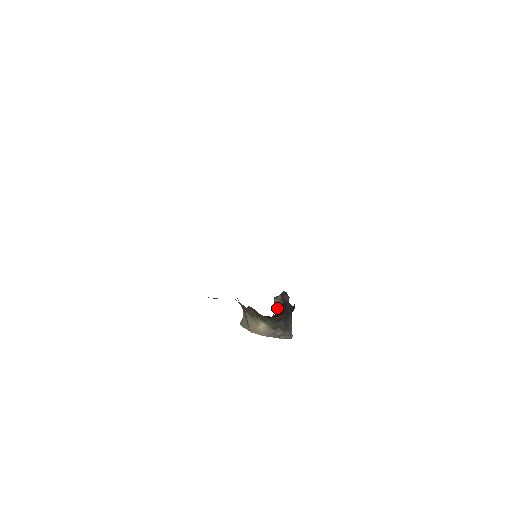
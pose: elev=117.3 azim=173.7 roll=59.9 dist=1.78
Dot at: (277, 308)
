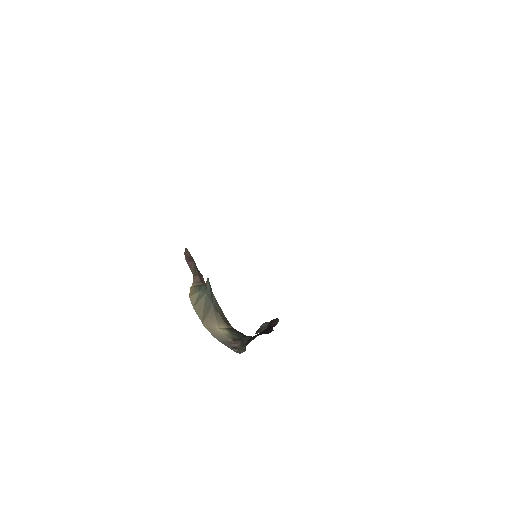
Dot at: (258, 332)
